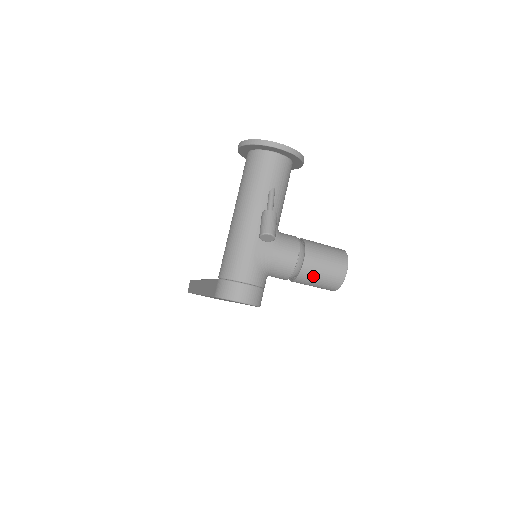
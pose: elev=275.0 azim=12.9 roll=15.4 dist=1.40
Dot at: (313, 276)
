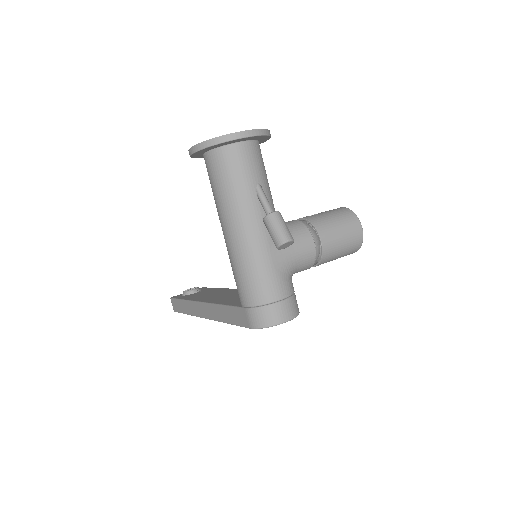
Dot at: (334, 253)
